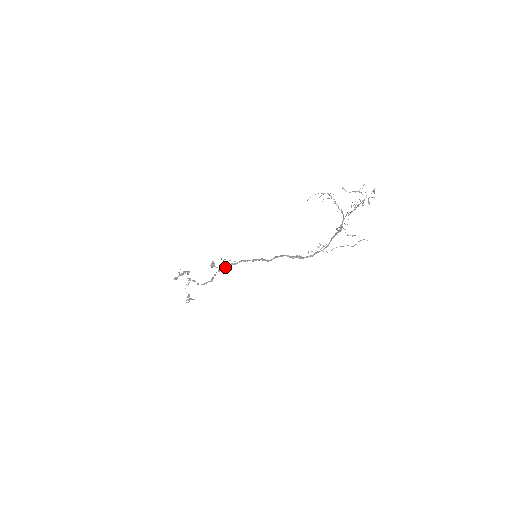
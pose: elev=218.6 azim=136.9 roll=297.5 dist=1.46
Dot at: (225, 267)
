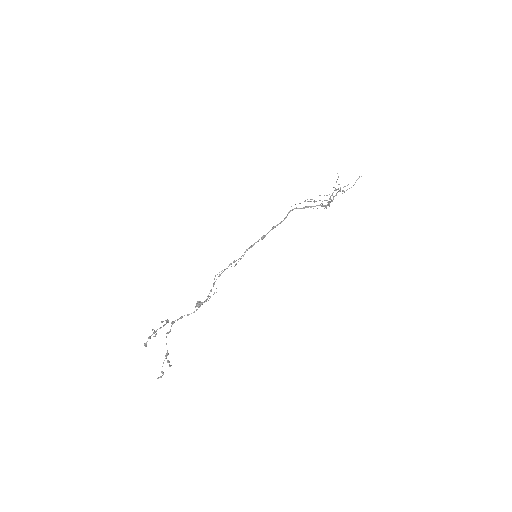
Dot at: occluded
